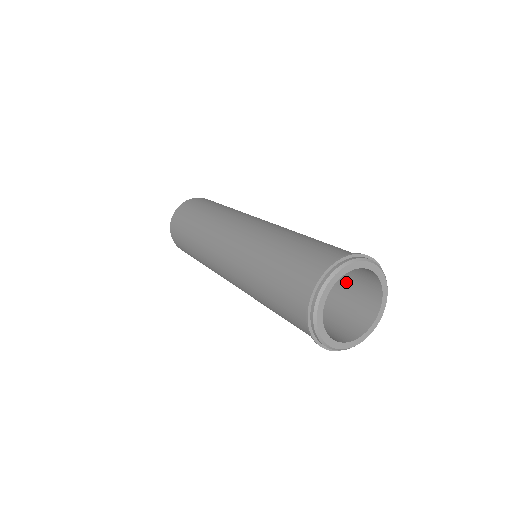
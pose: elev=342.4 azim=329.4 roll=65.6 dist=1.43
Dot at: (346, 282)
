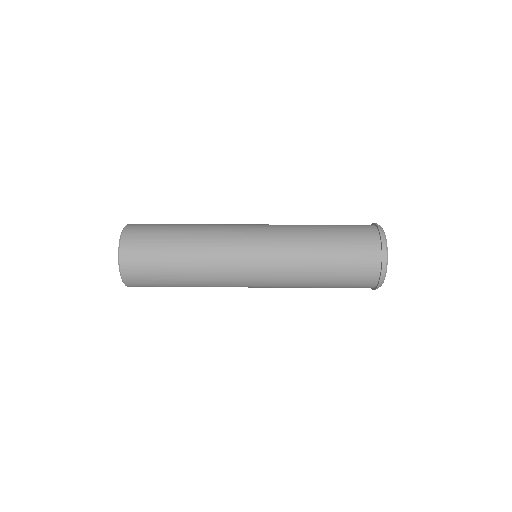
Dot at: occluded
